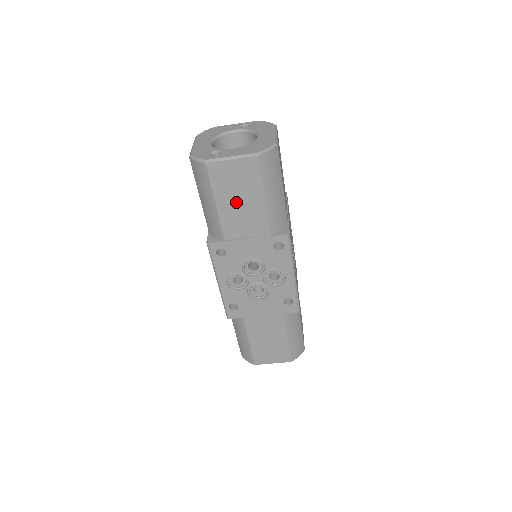
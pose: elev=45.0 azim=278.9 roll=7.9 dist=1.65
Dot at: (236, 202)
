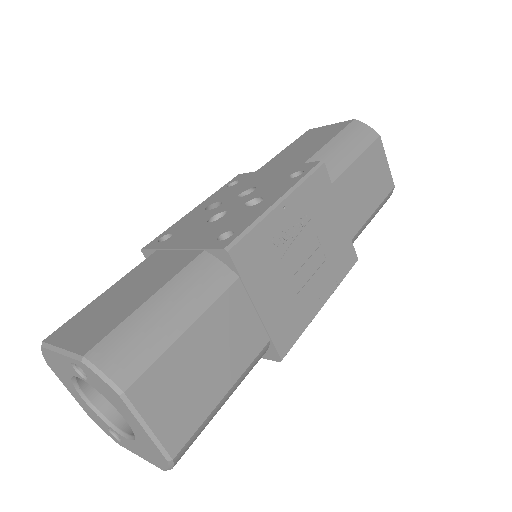
Dot at: occluded
